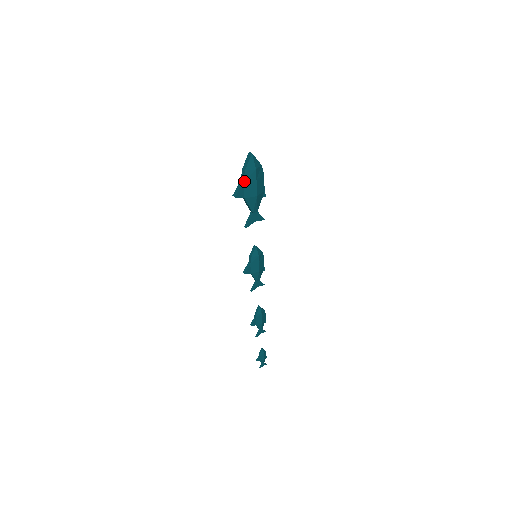
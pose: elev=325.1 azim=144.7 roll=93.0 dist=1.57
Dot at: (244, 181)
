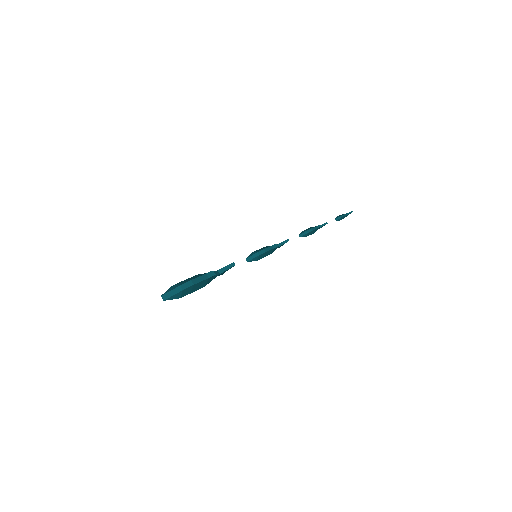
Dot at: occluded
